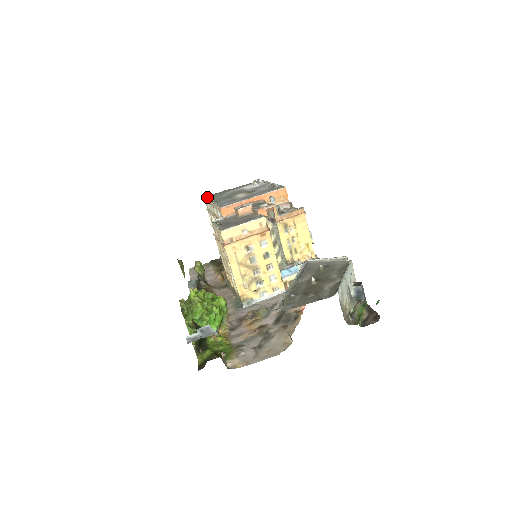
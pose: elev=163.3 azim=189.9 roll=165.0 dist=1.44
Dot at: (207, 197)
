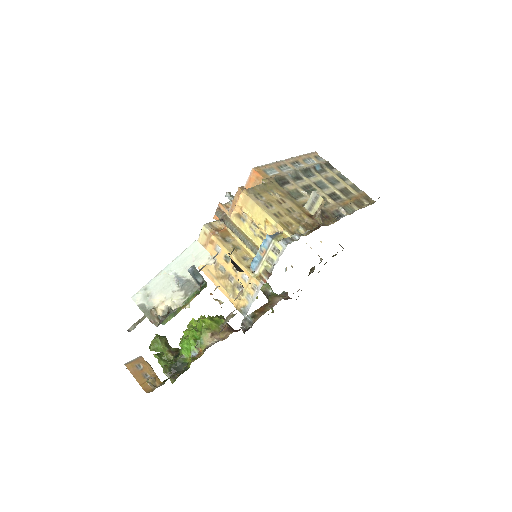
Dot at: occluded
